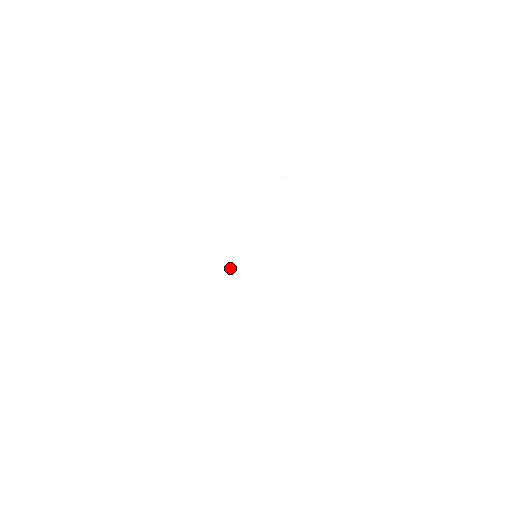
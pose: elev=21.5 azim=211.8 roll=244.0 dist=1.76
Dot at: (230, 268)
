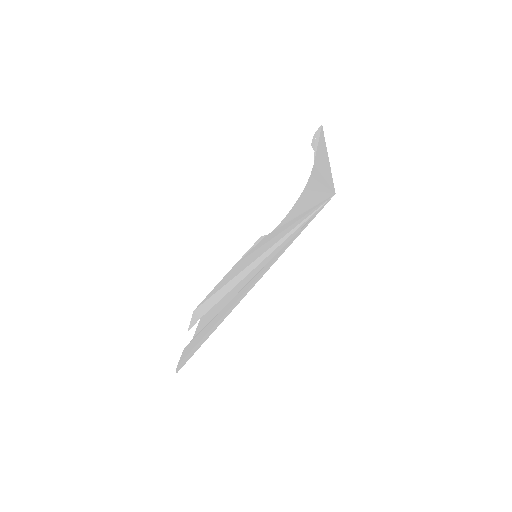
Dot at: (226, 288)
